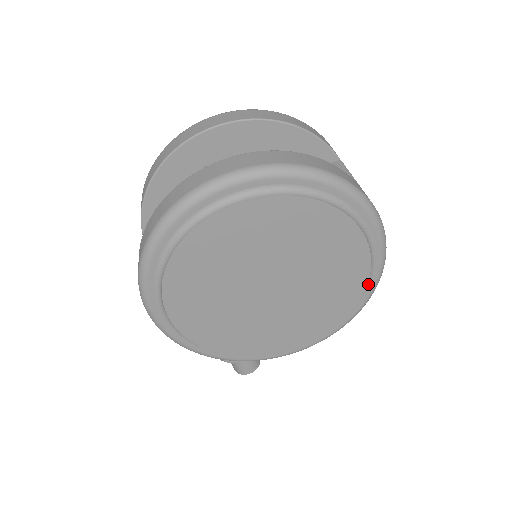
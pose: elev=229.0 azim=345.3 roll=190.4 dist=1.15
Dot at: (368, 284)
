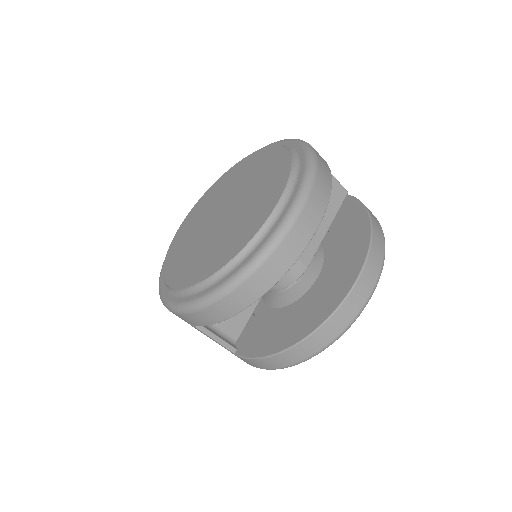
Dot at: occluded
